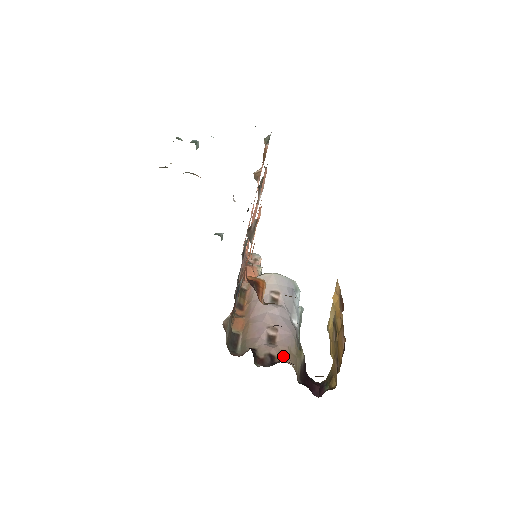
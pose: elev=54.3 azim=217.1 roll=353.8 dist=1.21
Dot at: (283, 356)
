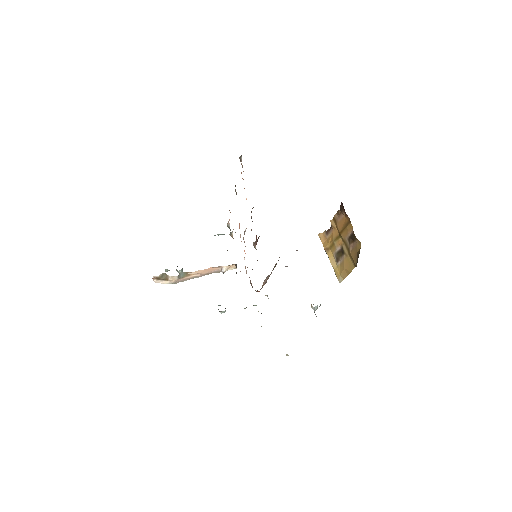
Dot at: occluded
